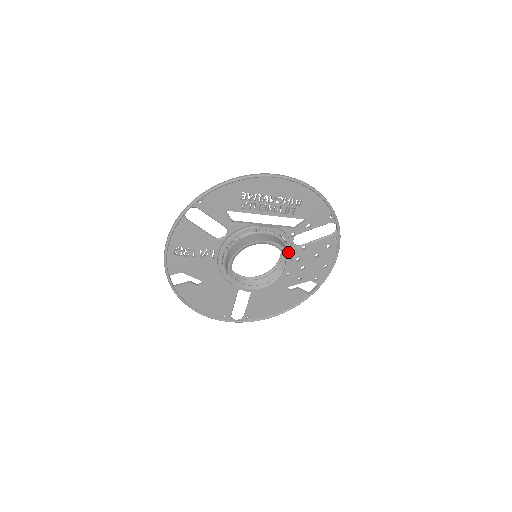
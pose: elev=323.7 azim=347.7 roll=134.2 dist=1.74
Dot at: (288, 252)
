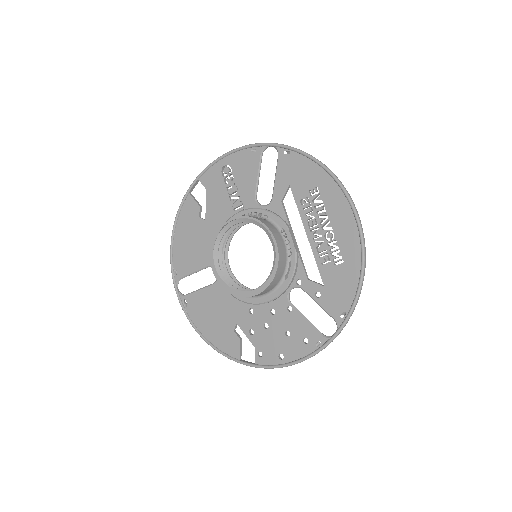
Dot at: (276, 290)
